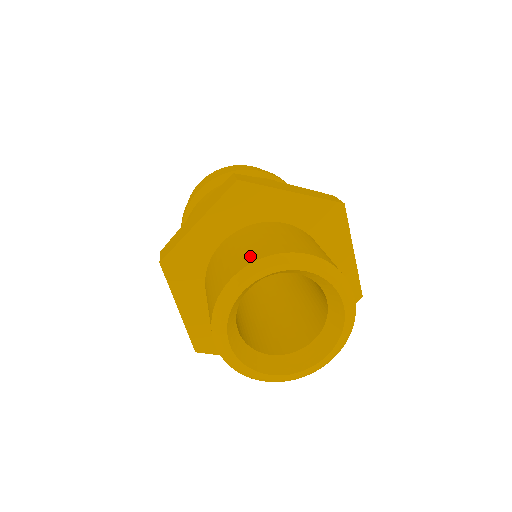
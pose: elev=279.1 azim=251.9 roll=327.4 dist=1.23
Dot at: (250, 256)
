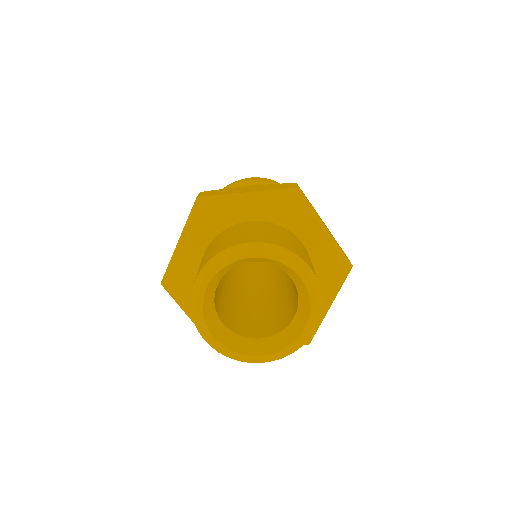
Dot at: (272, 240)
